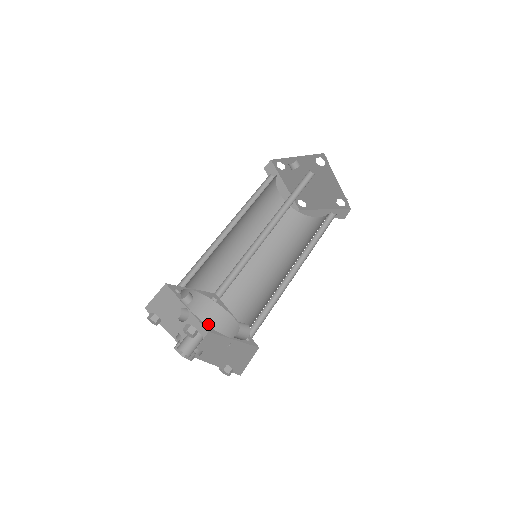
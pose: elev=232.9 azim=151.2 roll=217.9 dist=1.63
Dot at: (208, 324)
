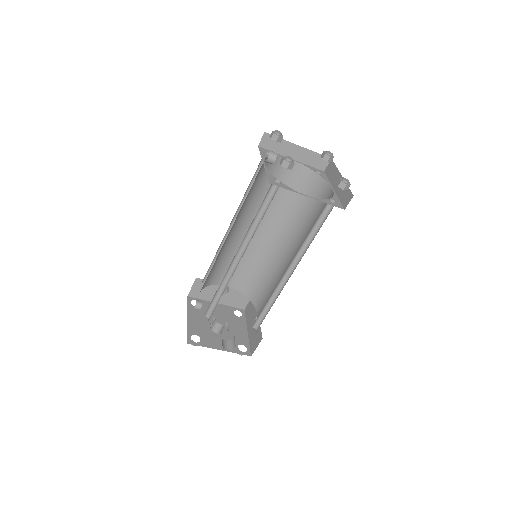
Dot at: (245, 295)
